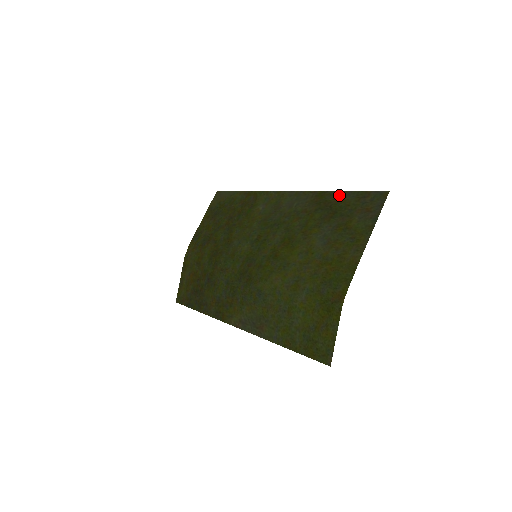
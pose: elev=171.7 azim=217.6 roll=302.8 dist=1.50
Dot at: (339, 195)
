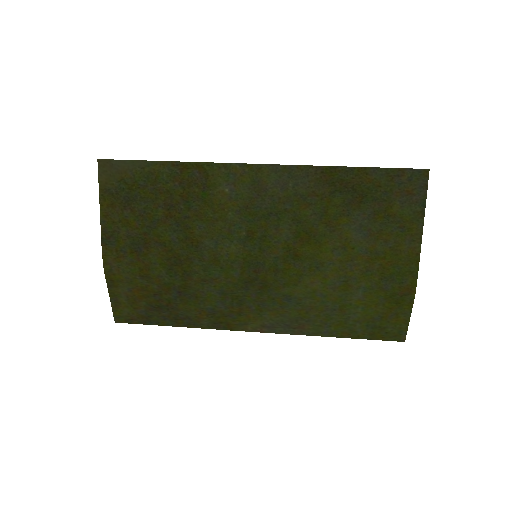
Dot at: (360, 172)
